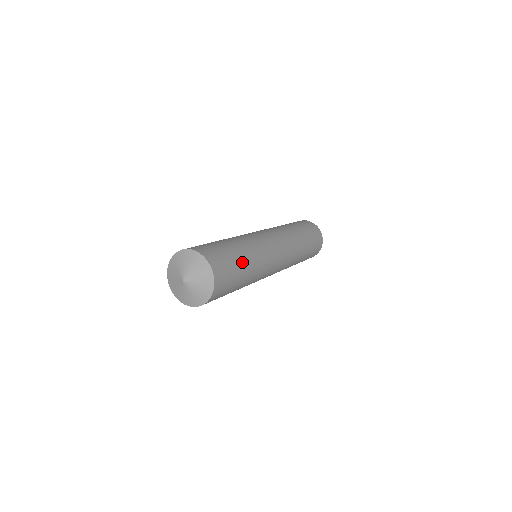
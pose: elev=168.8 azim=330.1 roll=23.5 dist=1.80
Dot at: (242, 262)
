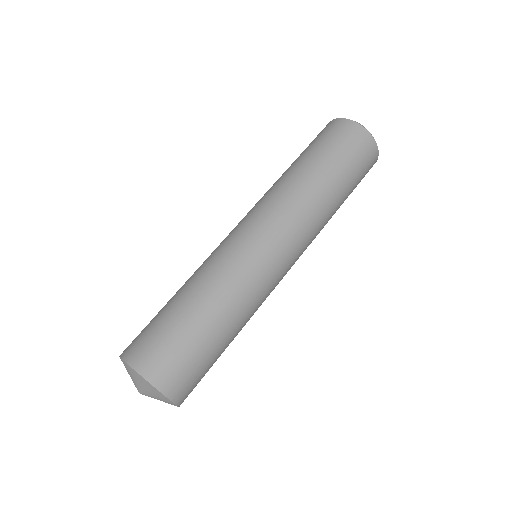
Dot at: occluded
